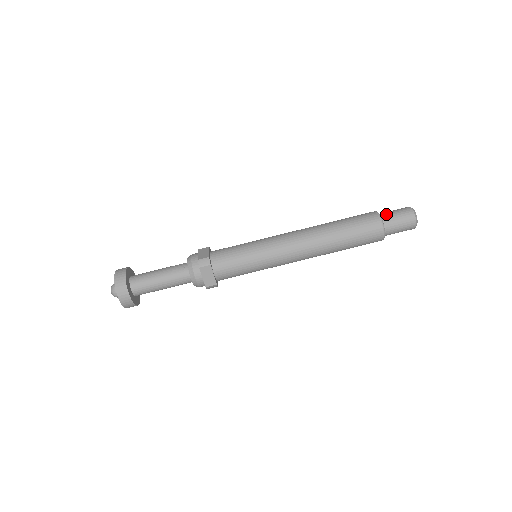
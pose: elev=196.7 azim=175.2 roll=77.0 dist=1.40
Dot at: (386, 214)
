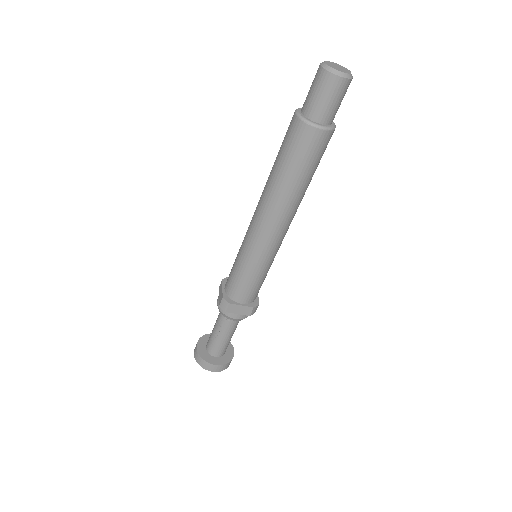
Dot at: (305, 104)
